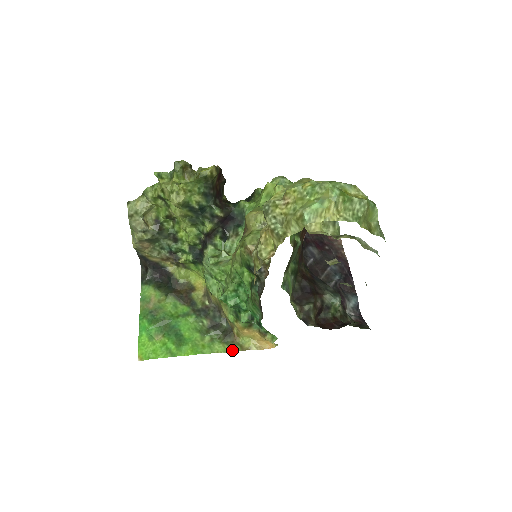
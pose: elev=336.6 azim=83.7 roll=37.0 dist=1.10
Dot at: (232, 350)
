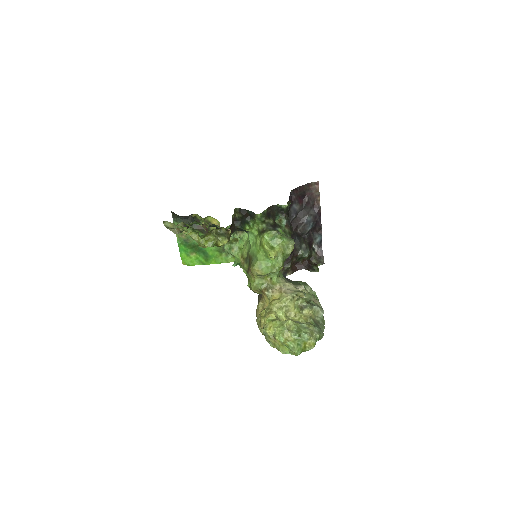
Dot at: occluded
